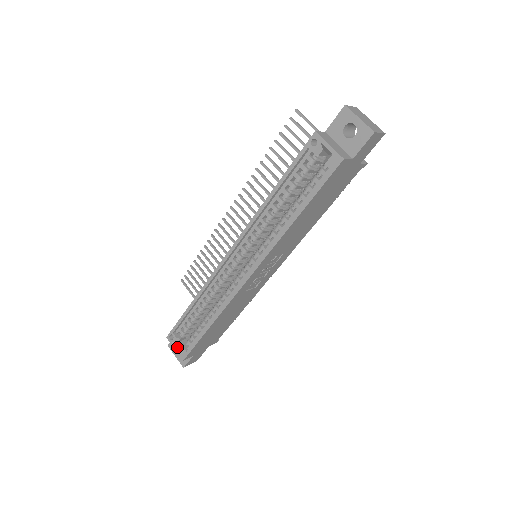
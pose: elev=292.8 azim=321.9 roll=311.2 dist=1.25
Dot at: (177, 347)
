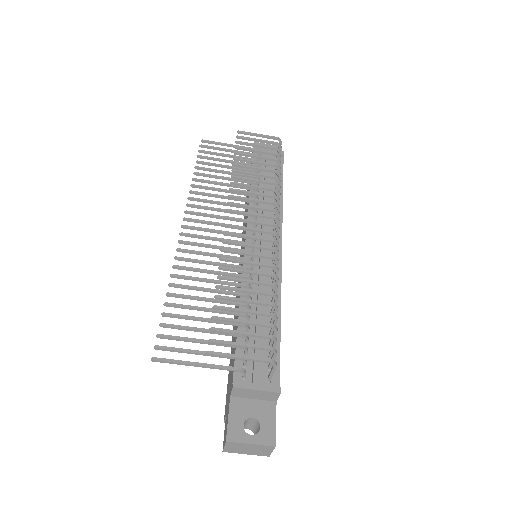
Dot at: occluded
